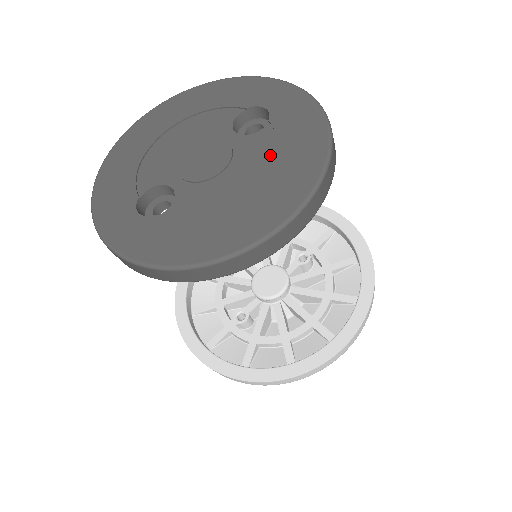
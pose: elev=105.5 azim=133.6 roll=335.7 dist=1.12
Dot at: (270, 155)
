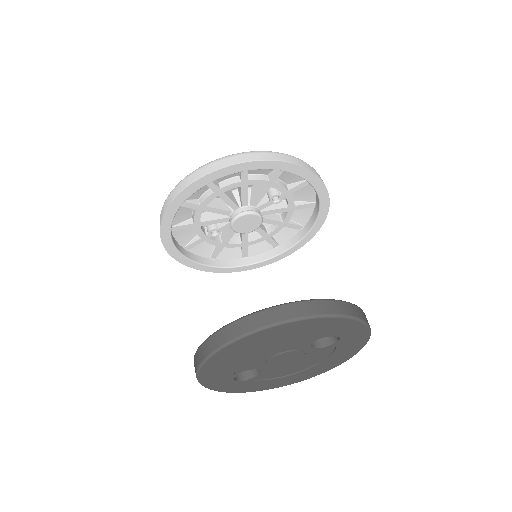
Dot at: (325, 357)
